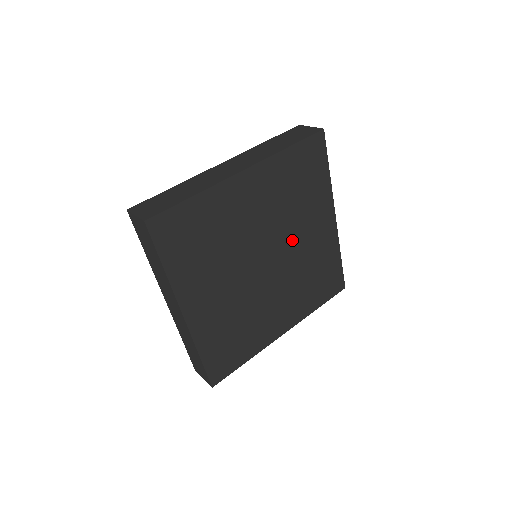
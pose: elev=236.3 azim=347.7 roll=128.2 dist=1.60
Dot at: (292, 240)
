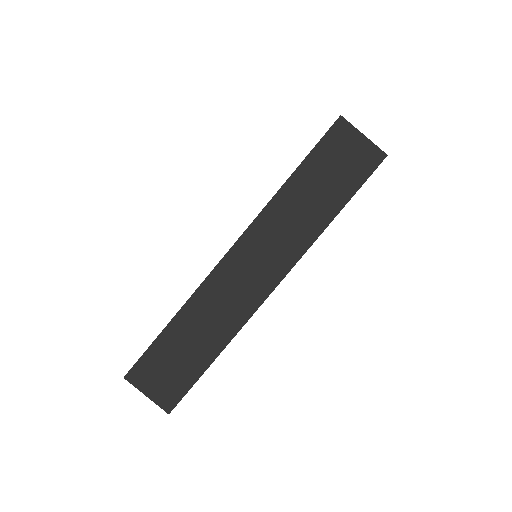
Dot at: occluded
